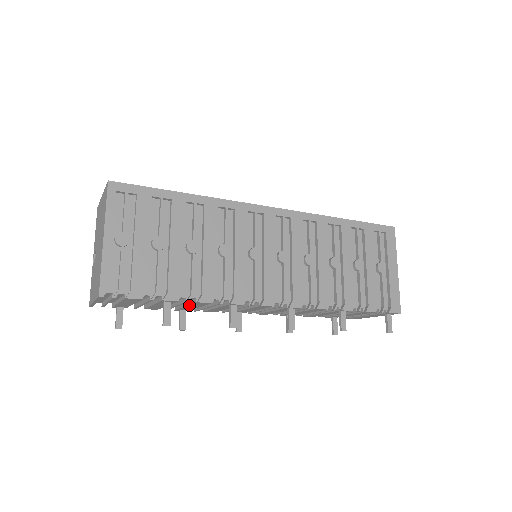
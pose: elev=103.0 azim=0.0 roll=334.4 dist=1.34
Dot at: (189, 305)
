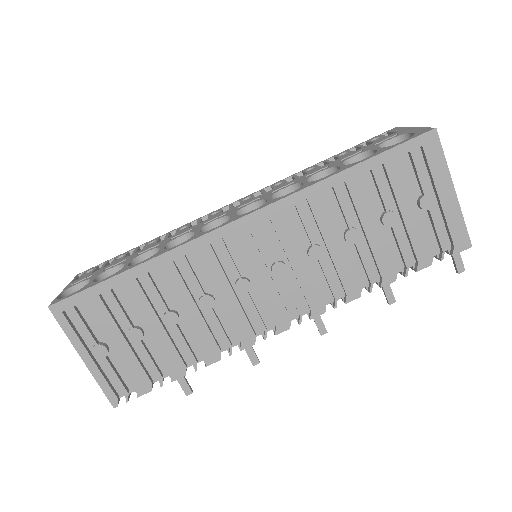
Dot at: occluded
